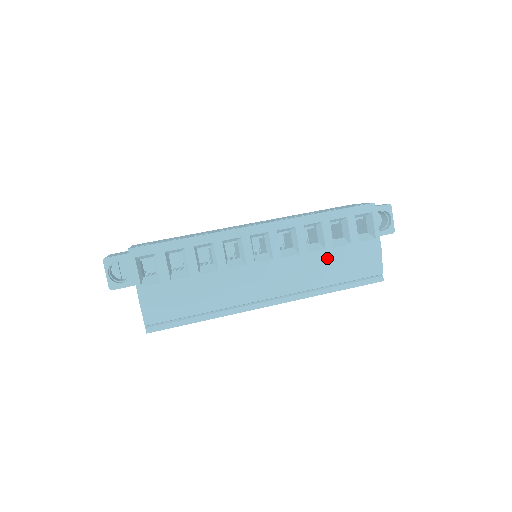
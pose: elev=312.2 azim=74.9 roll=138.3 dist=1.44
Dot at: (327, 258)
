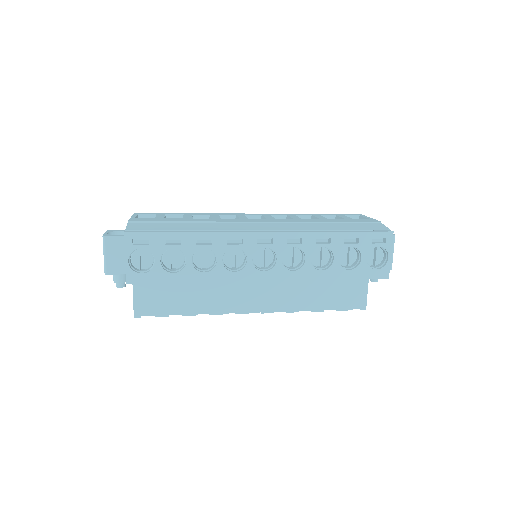
Dot at: (322, 220)
